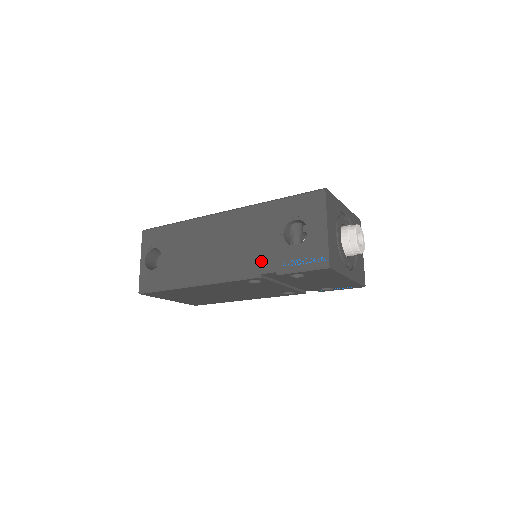
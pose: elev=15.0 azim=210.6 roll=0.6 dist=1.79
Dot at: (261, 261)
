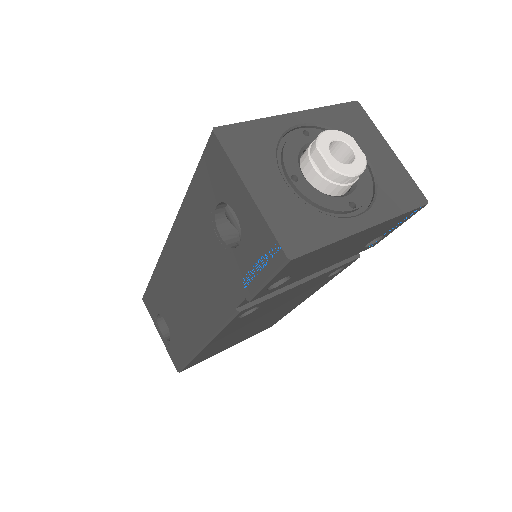
Dot at: (225, 289)
